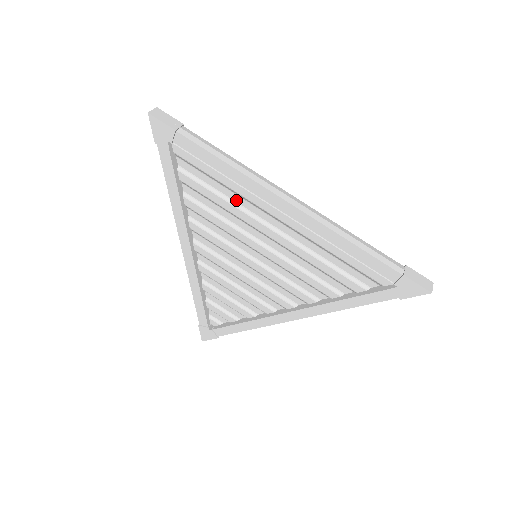
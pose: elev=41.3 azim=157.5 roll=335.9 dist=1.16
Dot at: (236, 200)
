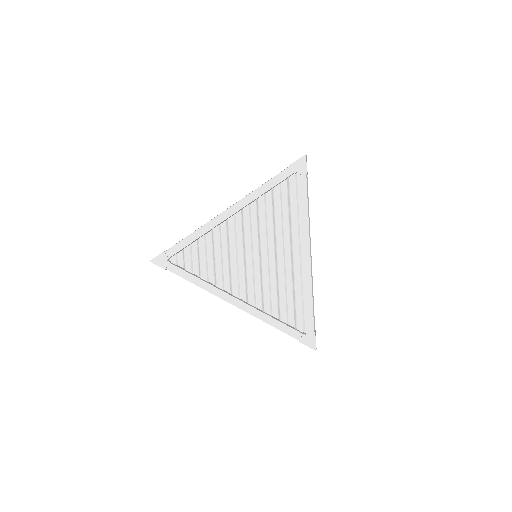
Dot at: (285, 225)
